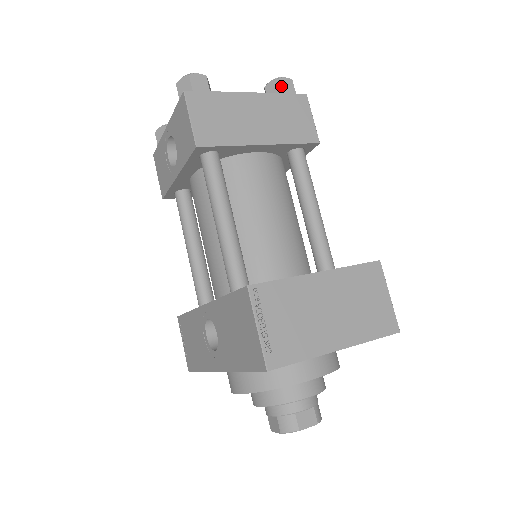
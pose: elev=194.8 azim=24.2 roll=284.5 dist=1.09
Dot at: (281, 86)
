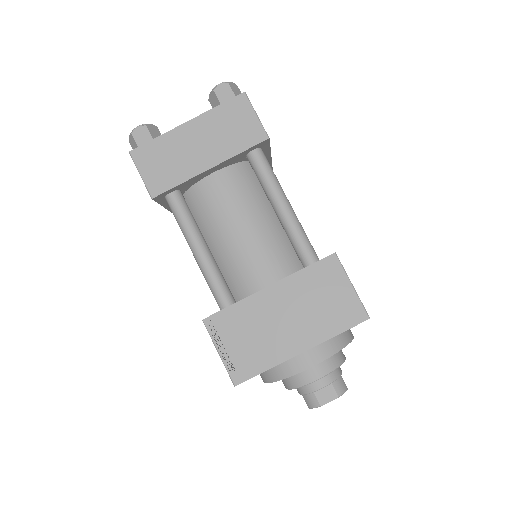
Dot at: (218, 96)
